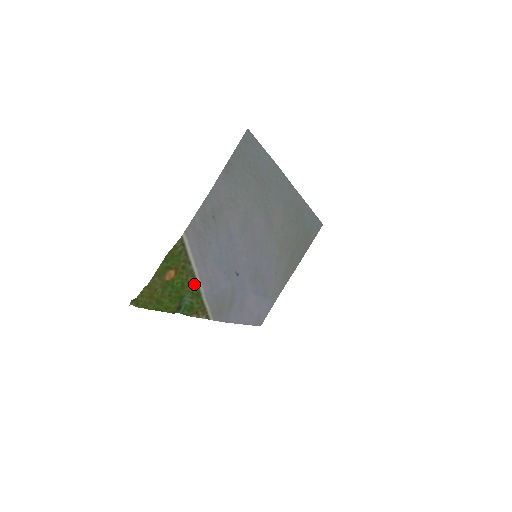
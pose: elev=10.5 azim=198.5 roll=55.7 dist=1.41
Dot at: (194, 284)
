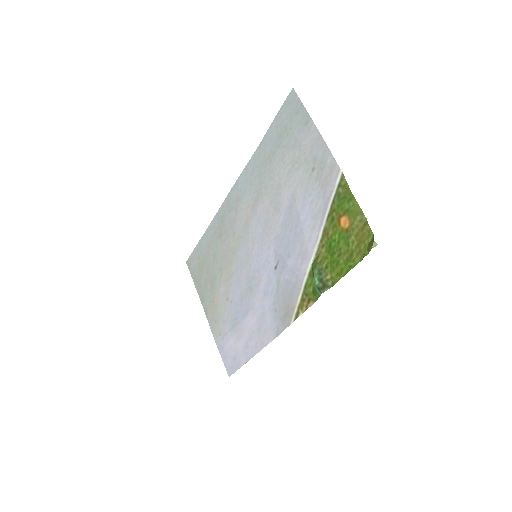
Dot at: (320, 250)
